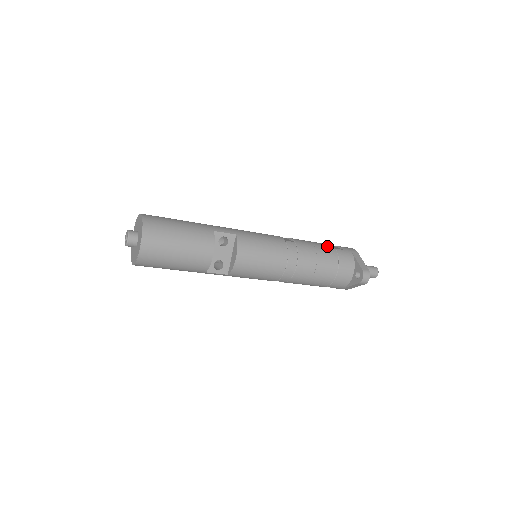
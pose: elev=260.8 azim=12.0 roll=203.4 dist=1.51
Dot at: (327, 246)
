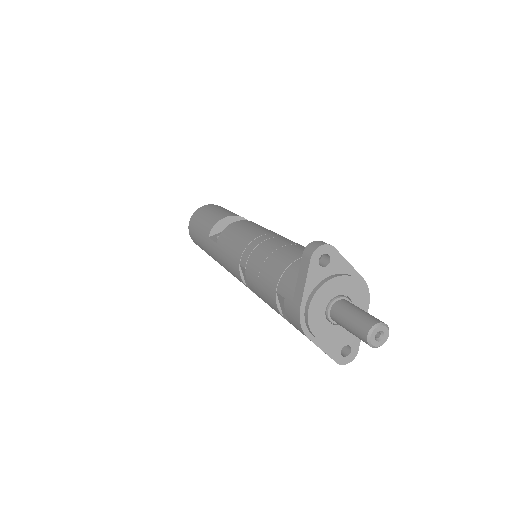
Dot at: occluded
